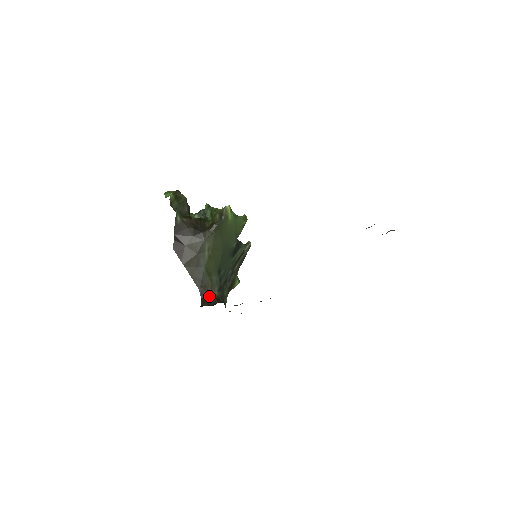
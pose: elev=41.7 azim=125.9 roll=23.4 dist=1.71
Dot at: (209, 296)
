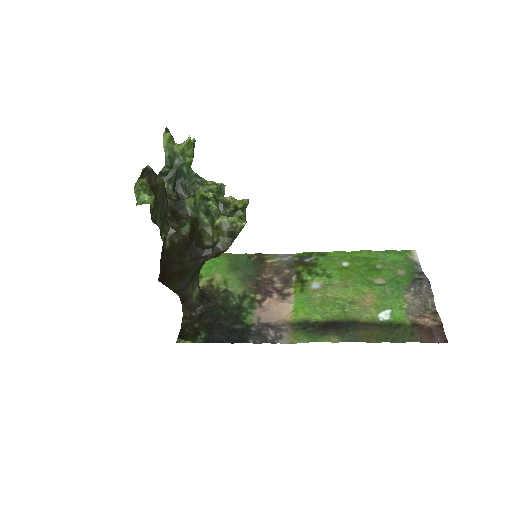
Dot at: (190, 299)
